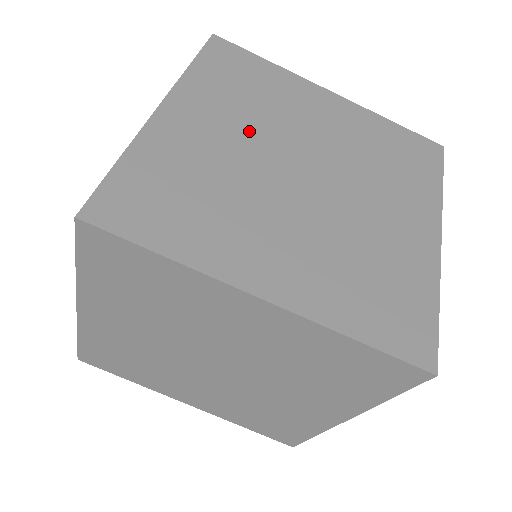
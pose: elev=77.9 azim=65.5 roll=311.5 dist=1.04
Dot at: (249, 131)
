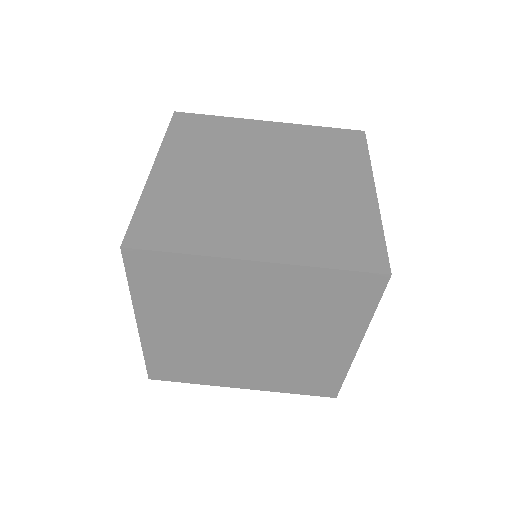
Dot at: (217, 165)
